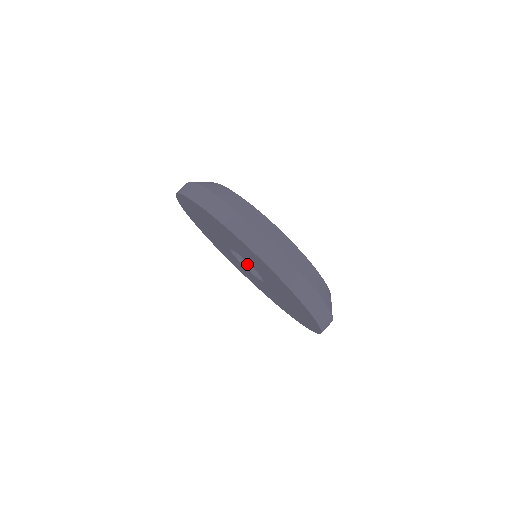
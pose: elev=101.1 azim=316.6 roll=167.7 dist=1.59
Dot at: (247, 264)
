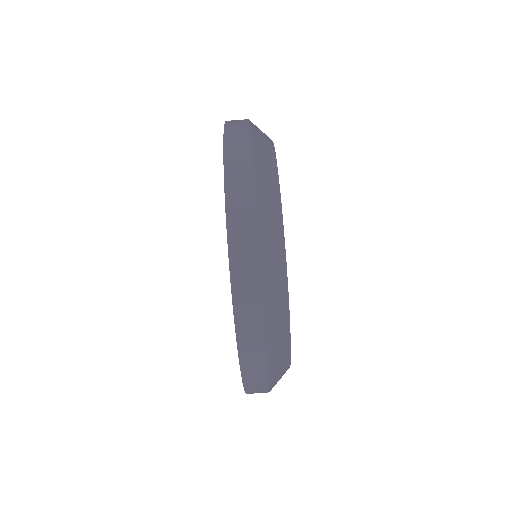
Dot at: occluded
